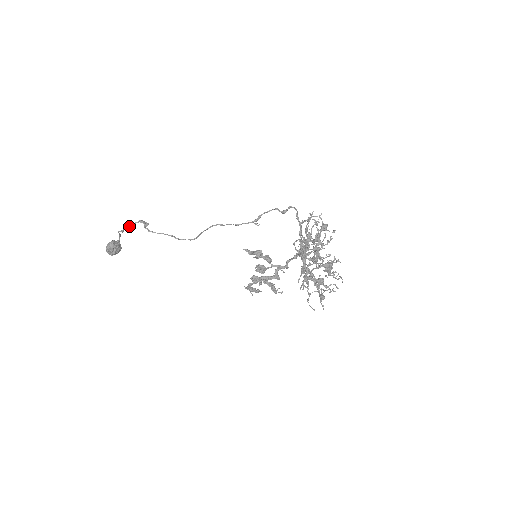
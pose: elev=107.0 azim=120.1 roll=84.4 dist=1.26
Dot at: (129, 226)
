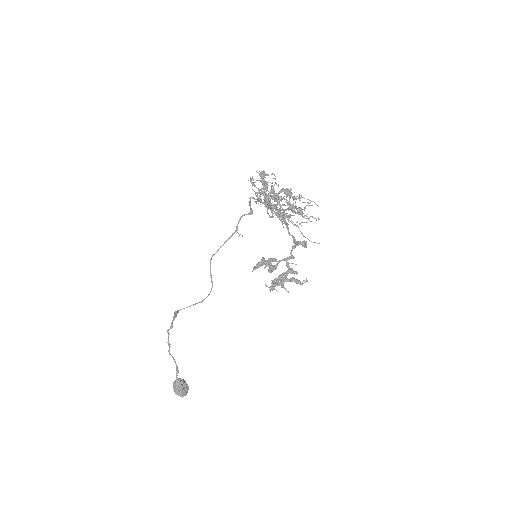
Dot at: (168, 329)
